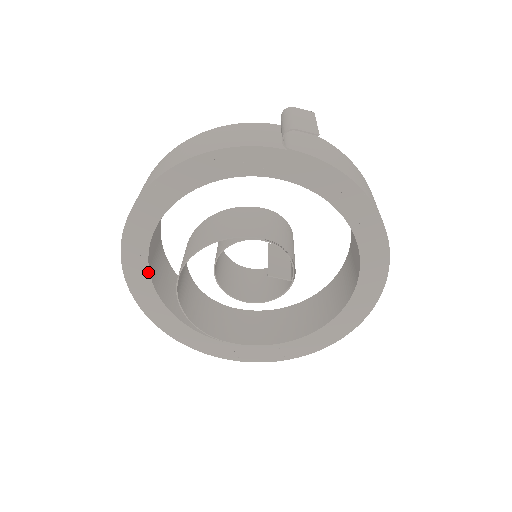
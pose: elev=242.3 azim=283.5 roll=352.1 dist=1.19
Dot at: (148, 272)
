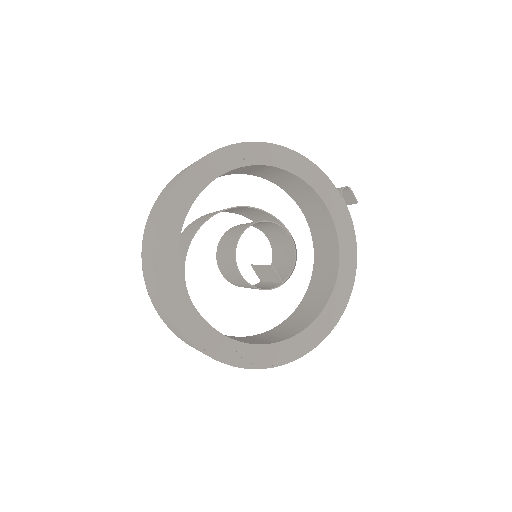
Dot at: (201, 190)
